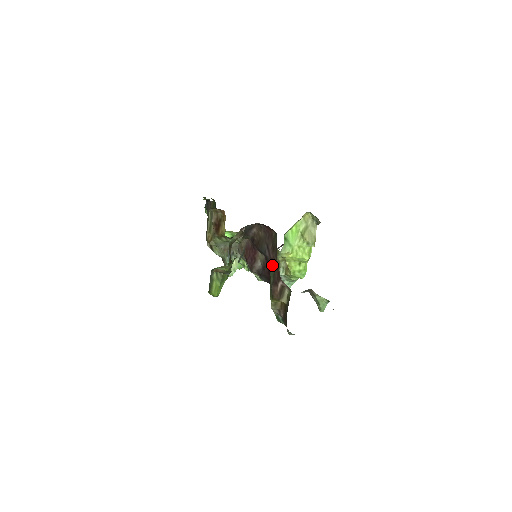
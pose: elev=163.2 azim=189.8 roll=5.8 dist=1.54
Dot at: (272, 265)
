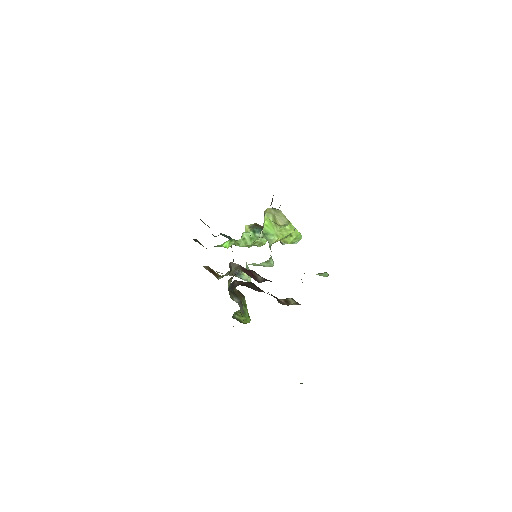
Dot at: occluded
